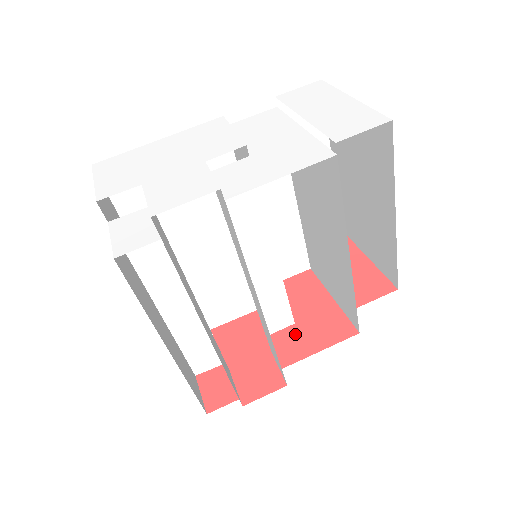
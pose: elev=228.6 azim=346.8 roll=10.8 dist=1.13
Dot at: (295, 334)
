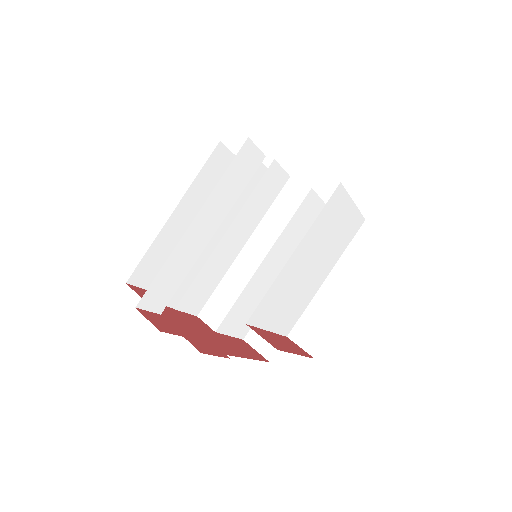
Dot at: (206, 327)
